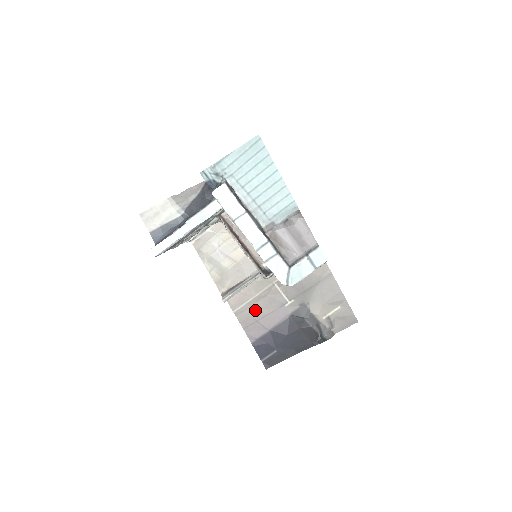
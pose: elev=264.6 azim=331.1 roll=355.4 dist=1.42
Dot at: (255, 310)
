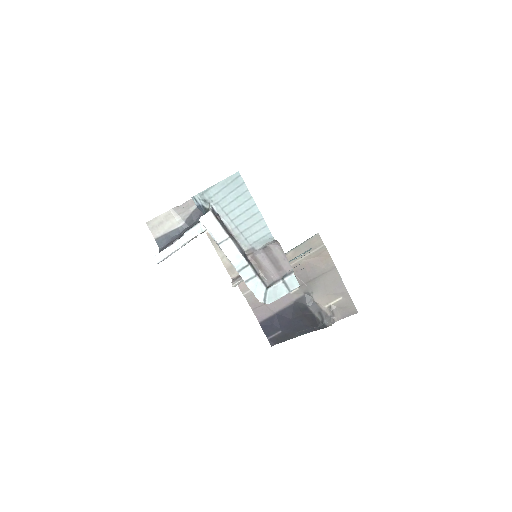
Dot at: occluded
